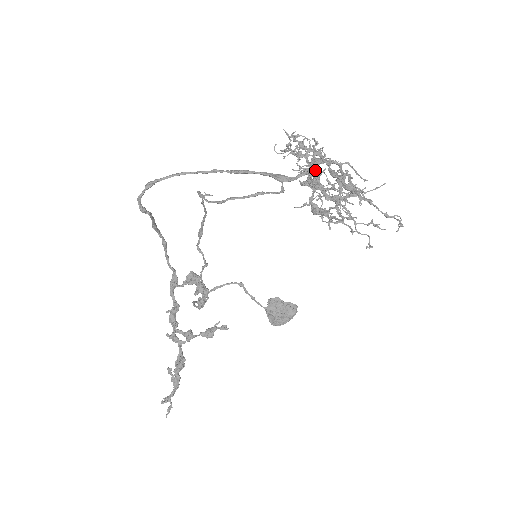
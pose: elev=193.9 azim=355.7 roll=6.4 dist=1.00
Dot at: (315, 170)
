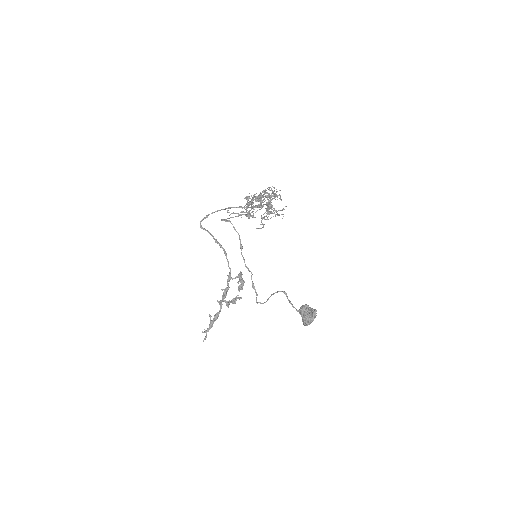
Dot at: occluded
